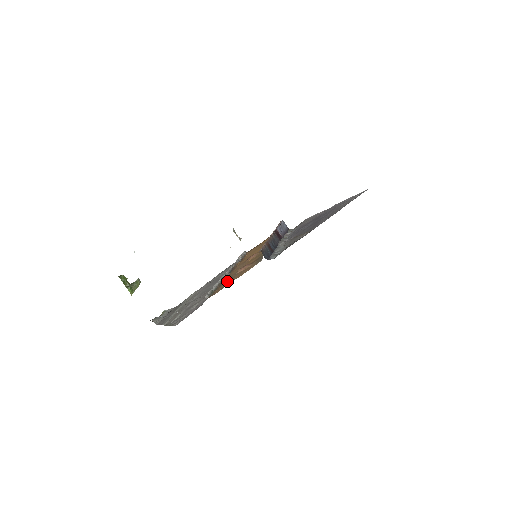
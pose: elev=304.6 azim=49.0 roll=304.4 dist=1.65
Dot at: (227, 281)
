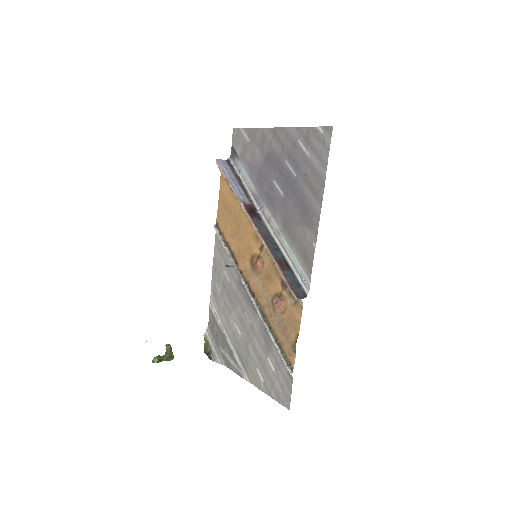
Dot at: (280, 331)
